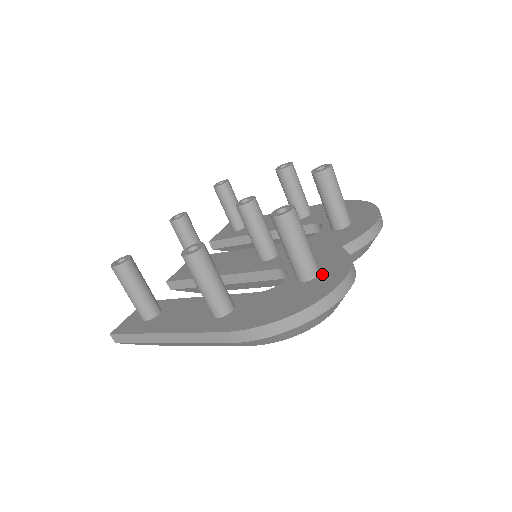
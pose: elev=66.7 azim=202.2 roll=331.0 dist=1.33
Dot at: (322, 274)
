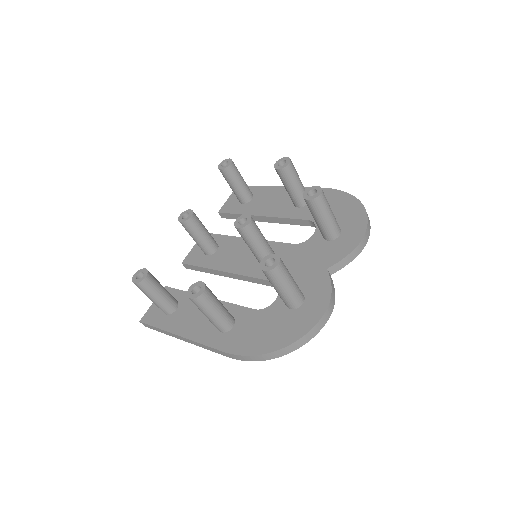
Dot at: (306, 304)
